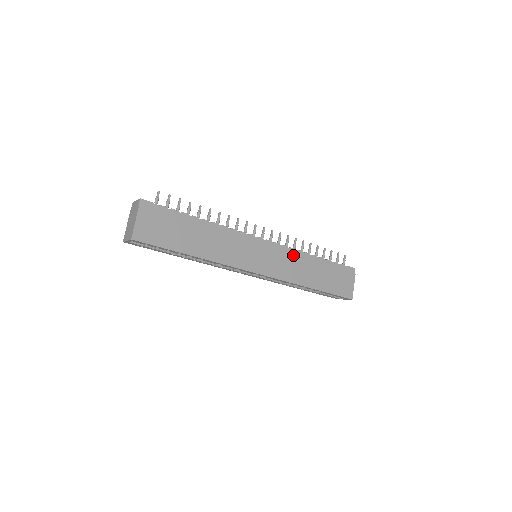
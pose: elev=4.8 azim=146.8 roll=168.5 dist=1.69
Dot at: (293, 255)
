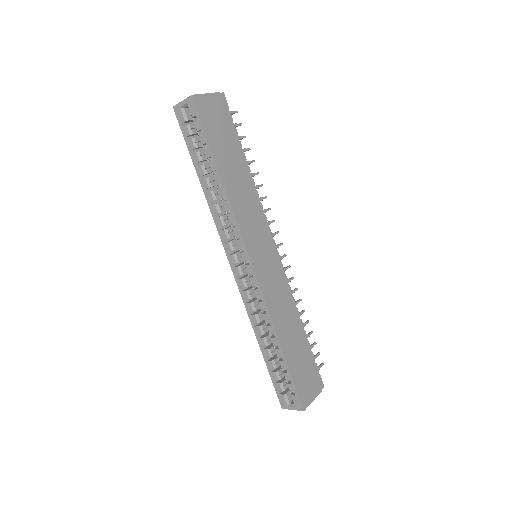
Dot at: (288, 293)
